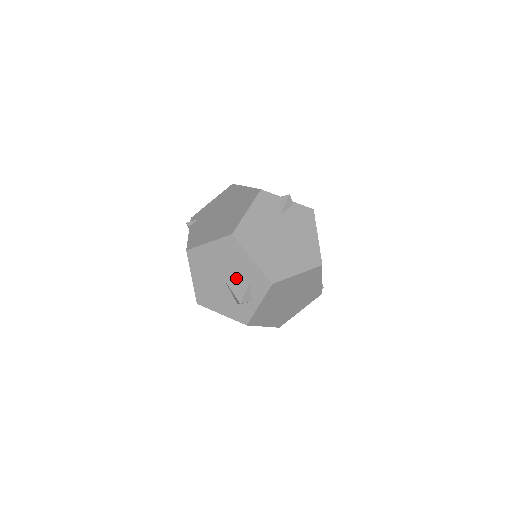
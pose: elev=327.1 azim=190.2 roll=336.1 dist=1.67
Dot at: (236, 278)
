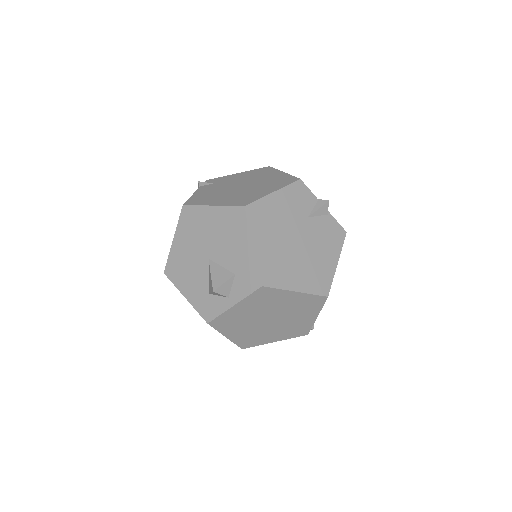
Dot at: (223, 261)
